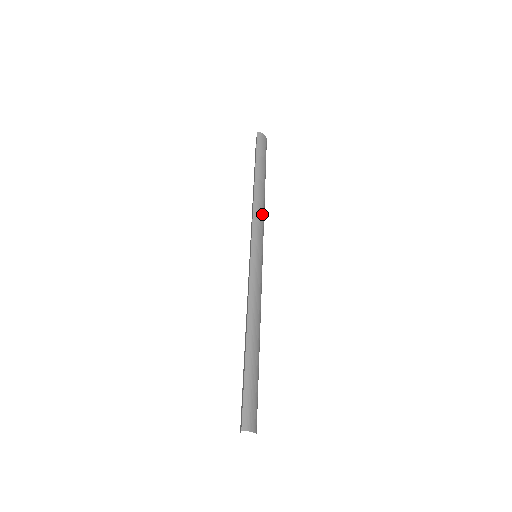
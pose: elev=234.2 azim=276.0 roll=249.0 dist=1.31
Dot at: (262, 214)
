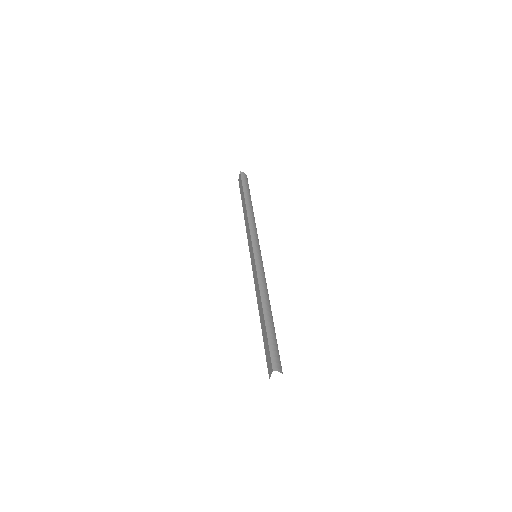
Dot at: (255, 227)
